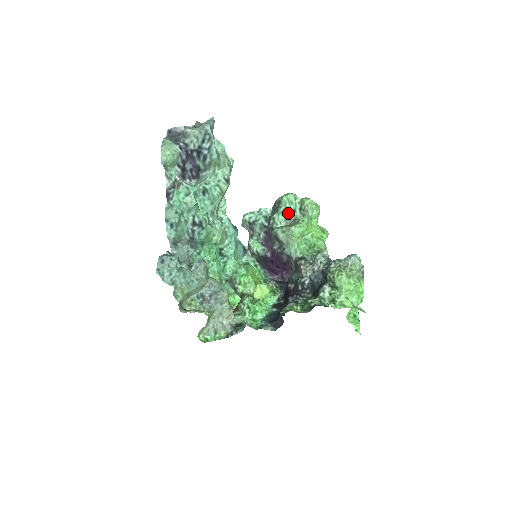
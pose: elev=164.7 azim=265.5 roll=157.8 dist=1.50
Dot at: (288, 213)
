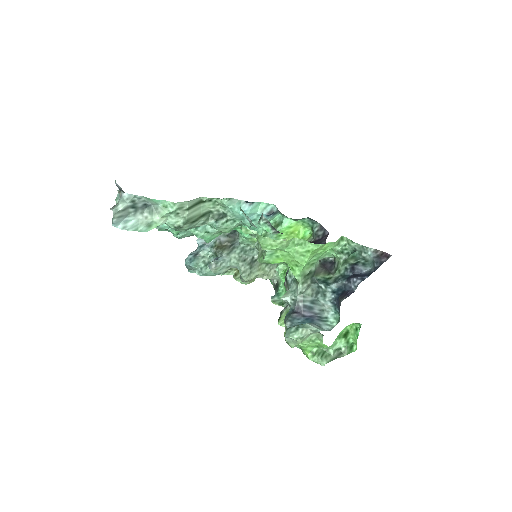
Dot at: occluded
